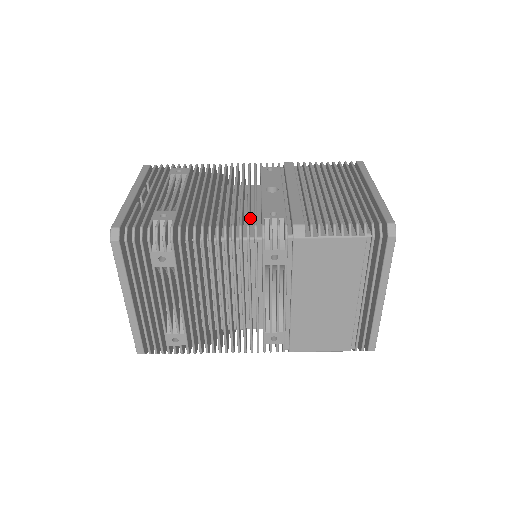
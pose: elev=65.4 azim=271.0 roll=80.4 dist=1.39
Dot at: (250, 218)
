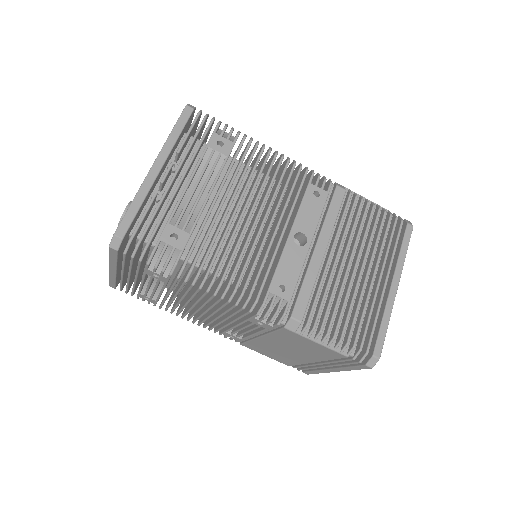
Dot at: occluded
